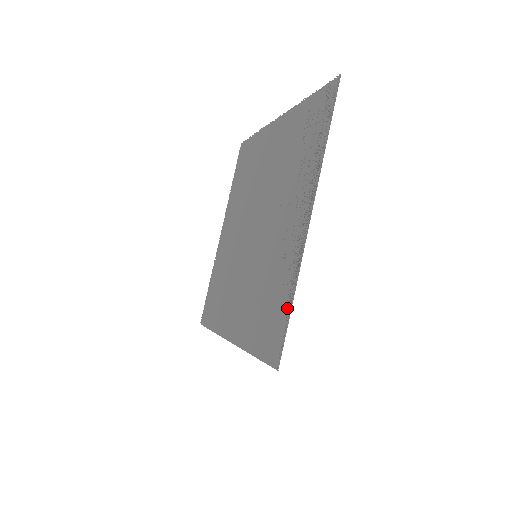
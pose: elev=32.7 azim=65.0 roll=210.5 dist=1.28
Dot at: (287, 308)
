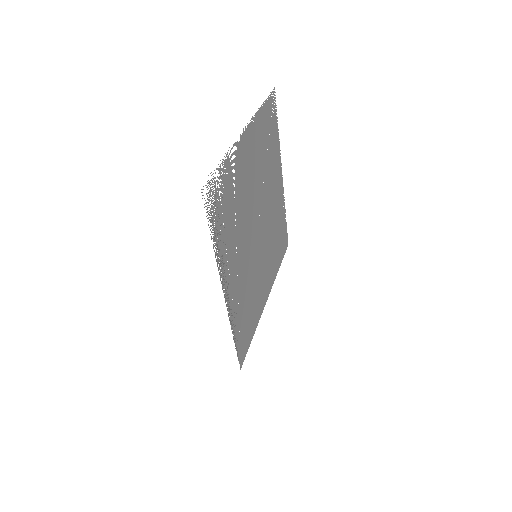
Dot at: (236, 338)
